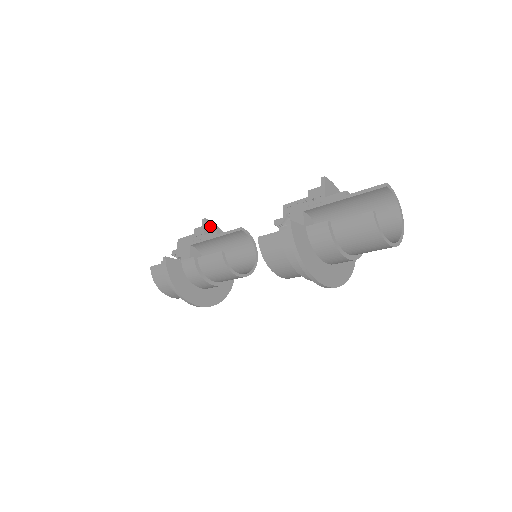
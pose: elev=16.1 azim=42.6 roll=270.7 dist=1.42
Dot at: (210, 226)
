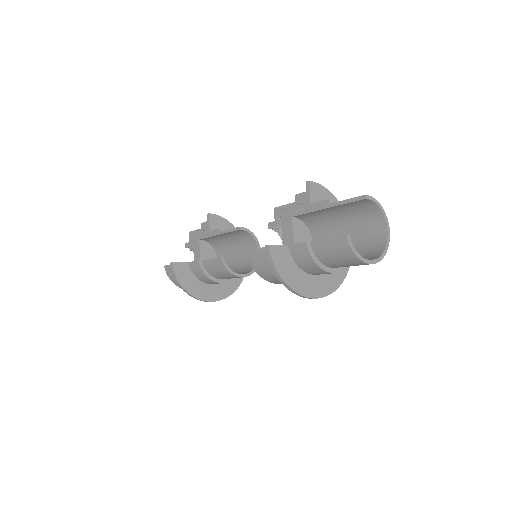
Dot at: (215, 220)
